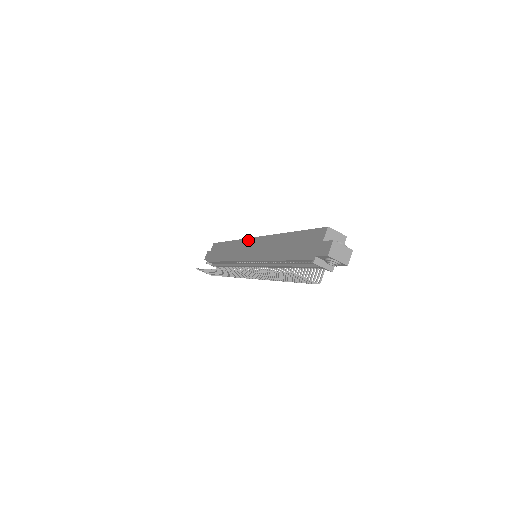
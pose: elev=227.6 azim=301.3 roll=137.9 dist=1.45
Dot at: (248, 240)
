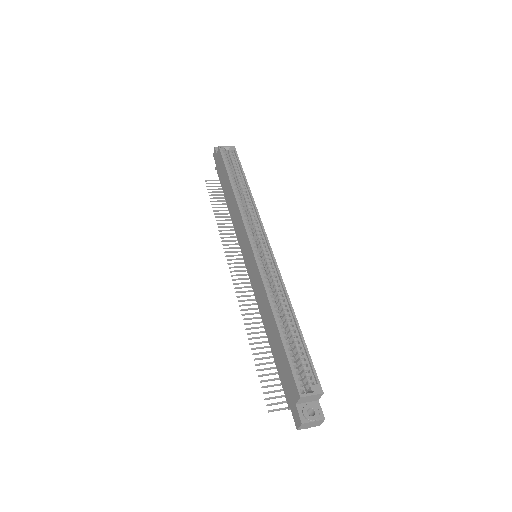
Dot at: (245, 234)
